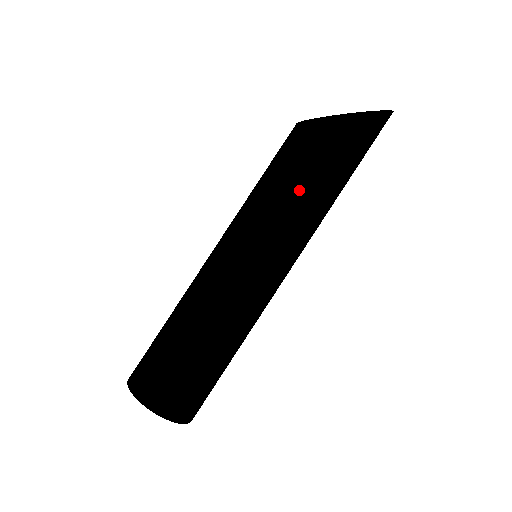
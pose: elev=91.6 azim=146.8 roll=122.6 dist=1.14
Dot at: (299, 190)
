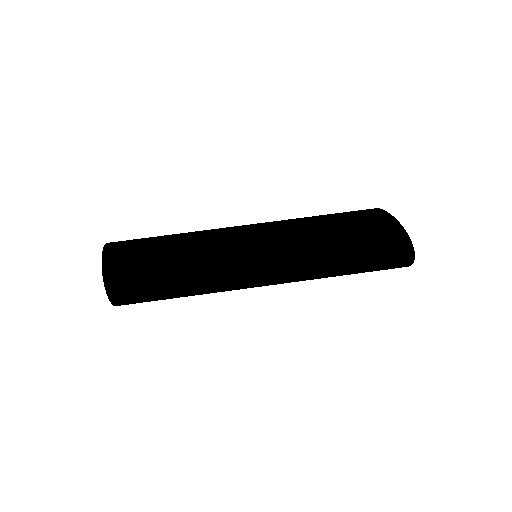
Dot at: (322, 267)
